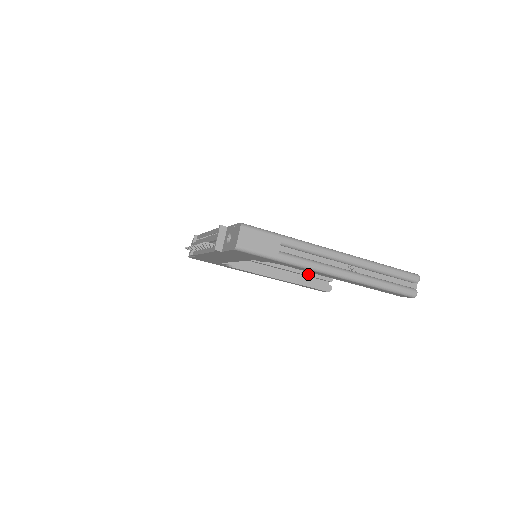
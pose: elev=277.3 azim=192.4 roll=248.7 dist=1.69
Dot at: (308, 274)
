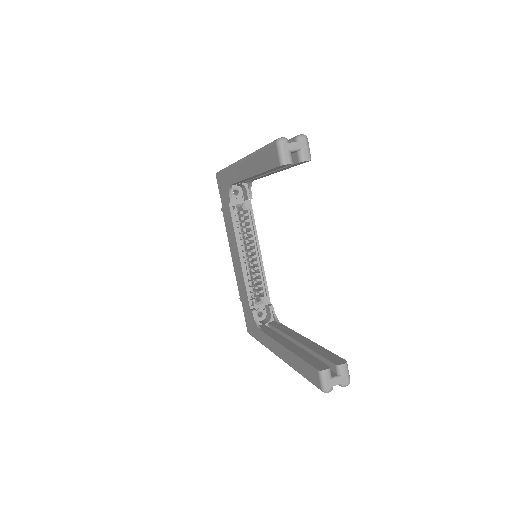
Dot at: (317, 351)
